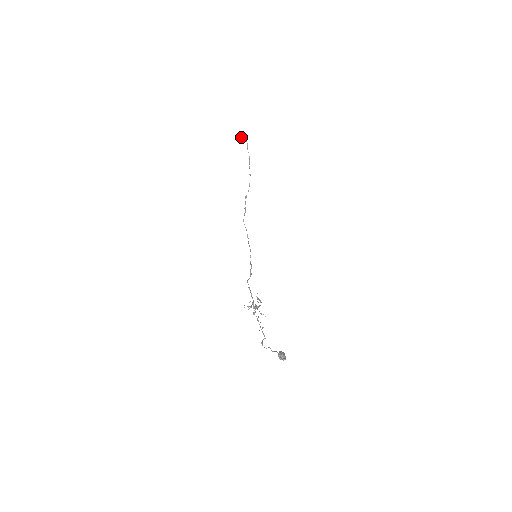
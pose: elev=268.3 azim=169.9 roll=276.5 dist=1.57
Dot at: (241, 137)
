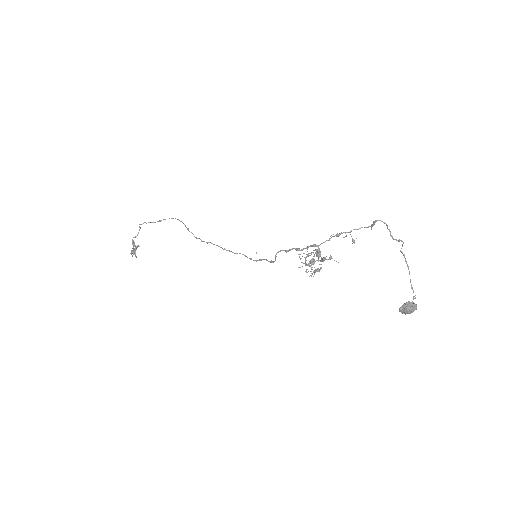
Dot at: occluded
